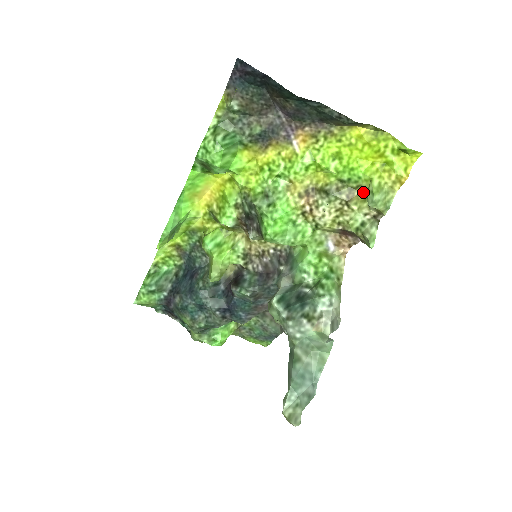
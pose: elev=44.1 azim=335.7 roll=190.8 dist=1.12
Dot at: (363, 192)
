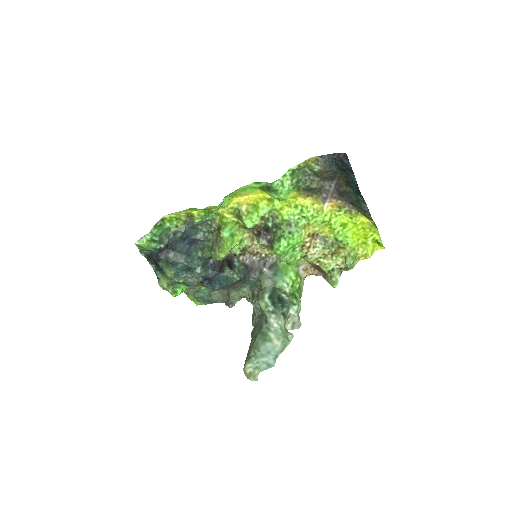
Dot at: (344, 252)
